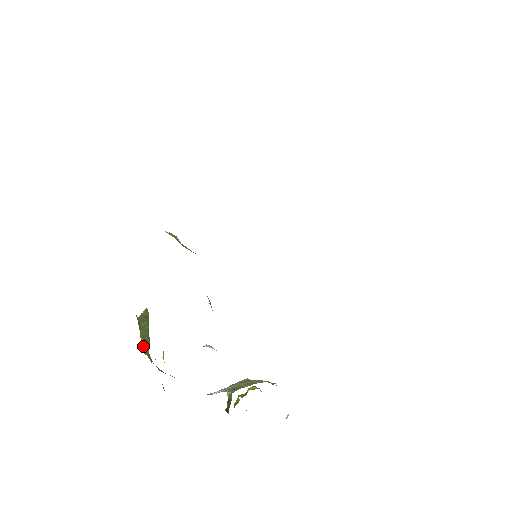
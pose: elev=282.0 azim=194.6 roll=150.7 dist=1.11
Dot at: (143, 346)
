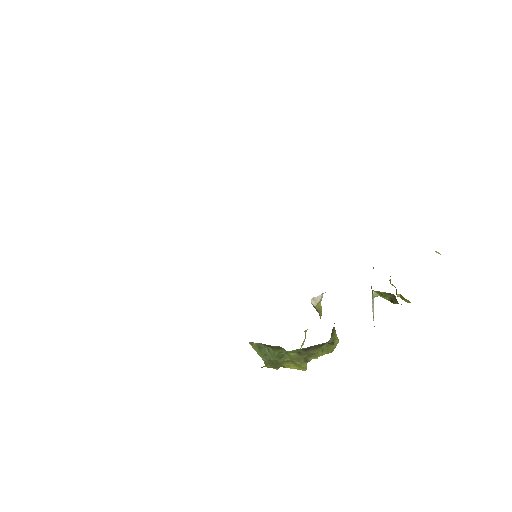
Dot at: (297, 366)
